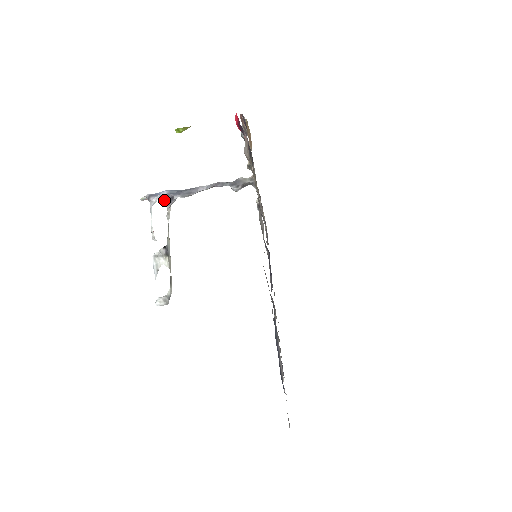
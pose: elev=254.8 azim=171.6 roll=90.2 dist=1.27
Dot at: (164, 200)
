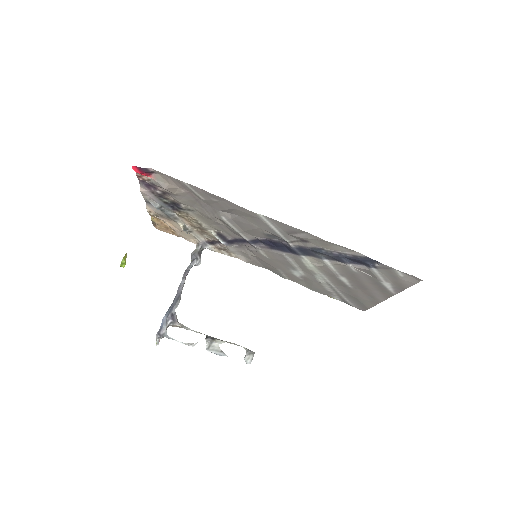
Dot at: (170, 325)
